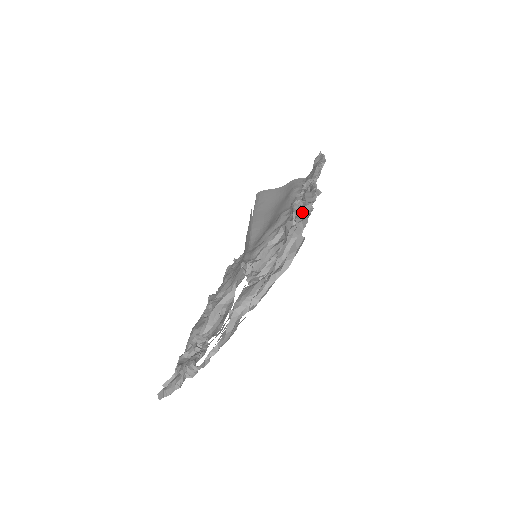
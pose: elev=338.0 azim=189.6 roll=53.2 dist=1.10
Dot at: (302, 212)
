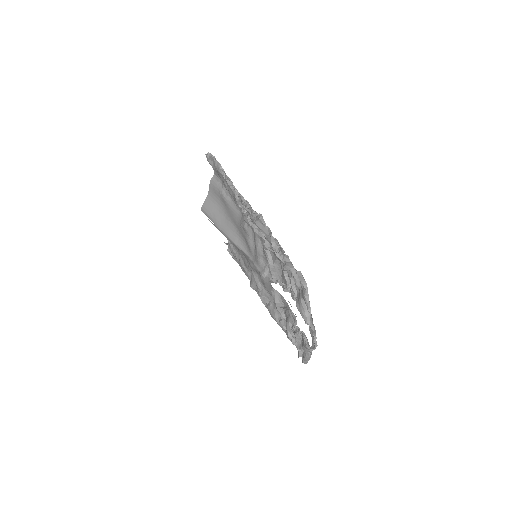
Dot at: (274, 245)
